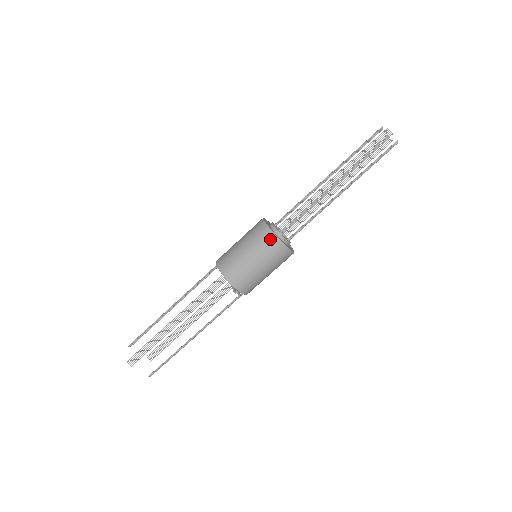
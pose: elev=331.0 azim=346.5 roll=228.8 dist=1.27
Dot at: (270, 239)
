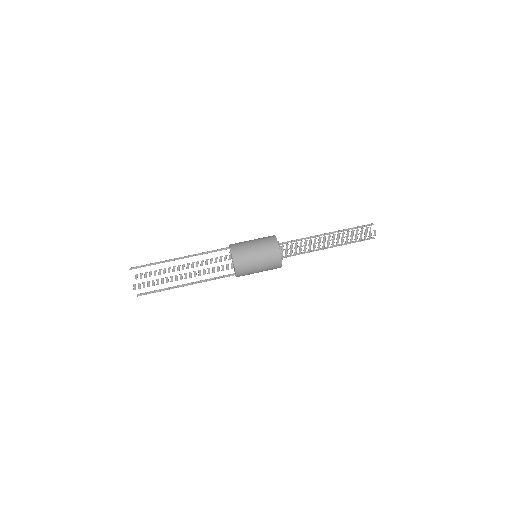
Dot at: (271, 237)
